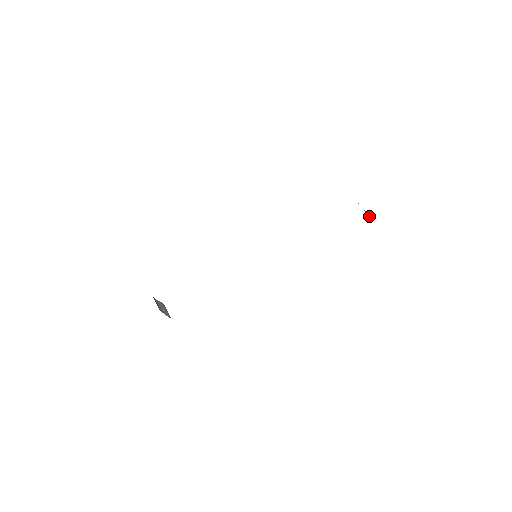
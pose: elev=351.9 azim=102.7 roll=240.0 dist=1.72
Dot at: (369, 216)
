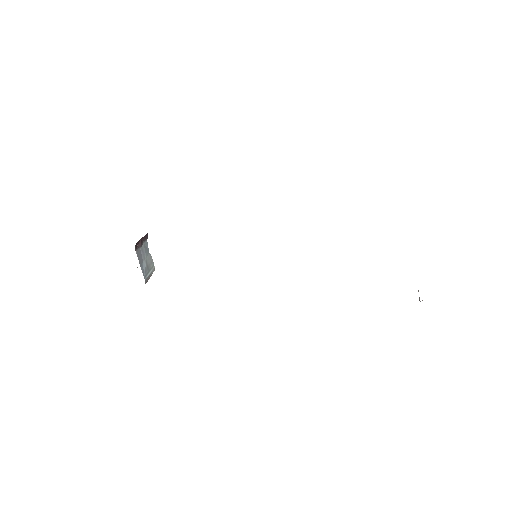
Dot at: (419, 297)
